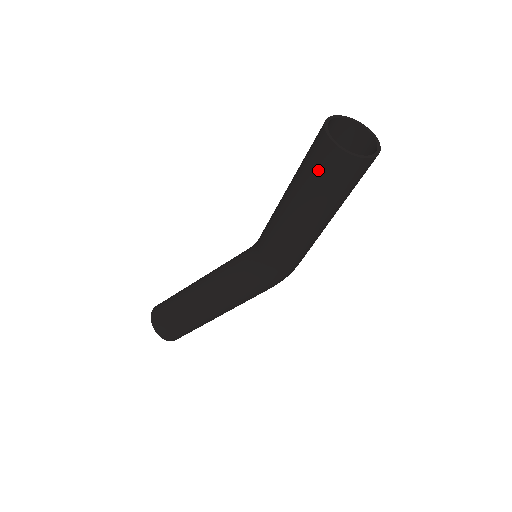
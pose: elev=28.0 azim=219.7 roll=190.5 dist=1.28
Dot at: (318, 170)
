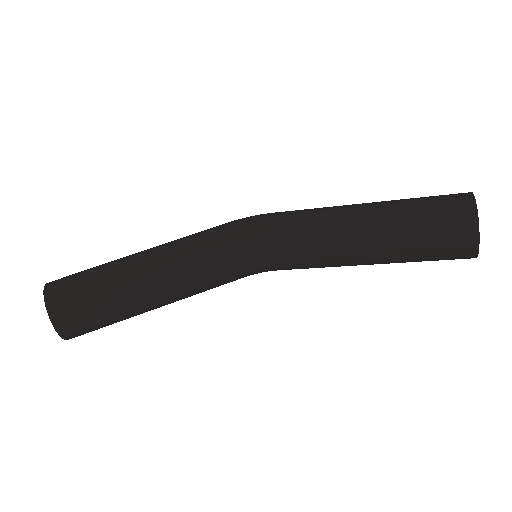
Dot at: (437, 258)
